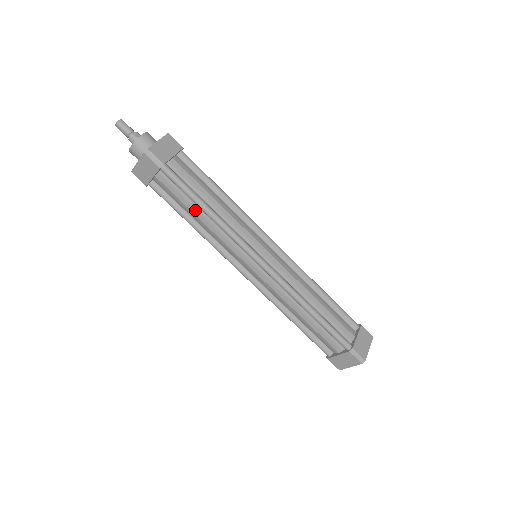
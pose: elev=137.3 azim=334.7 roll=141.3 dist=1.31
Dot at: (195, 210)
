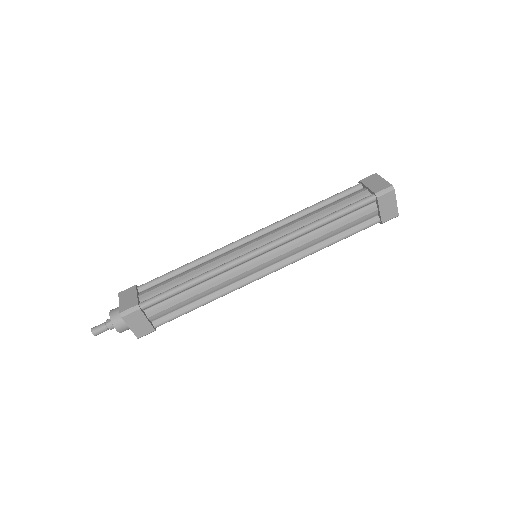
Dot at: (190, 294)
